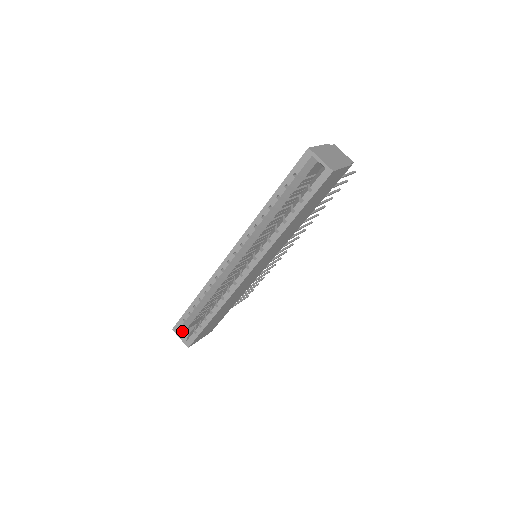
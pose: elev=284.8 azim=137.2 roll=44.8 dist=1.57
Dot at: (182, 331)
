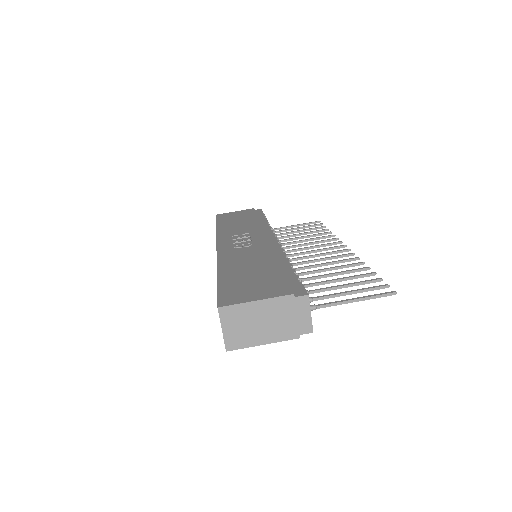
Dot at: occluded
